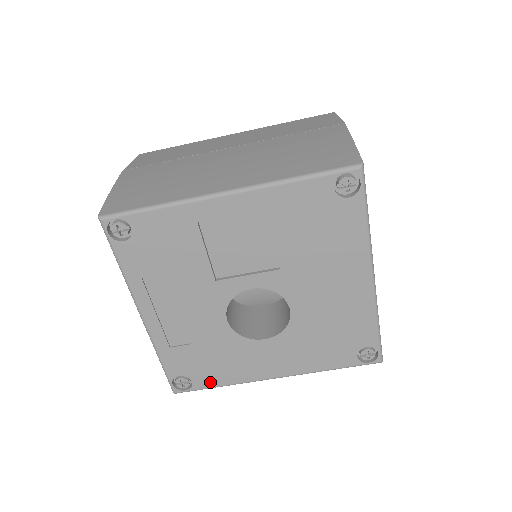
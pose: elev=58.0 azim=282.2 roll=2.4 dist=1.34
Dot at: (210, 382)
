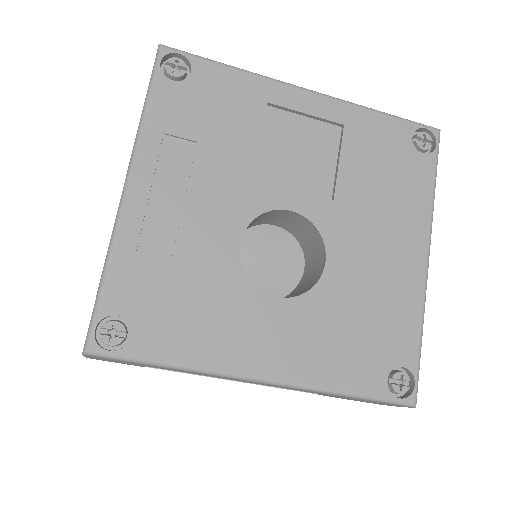
Dot at: (160, 348)
